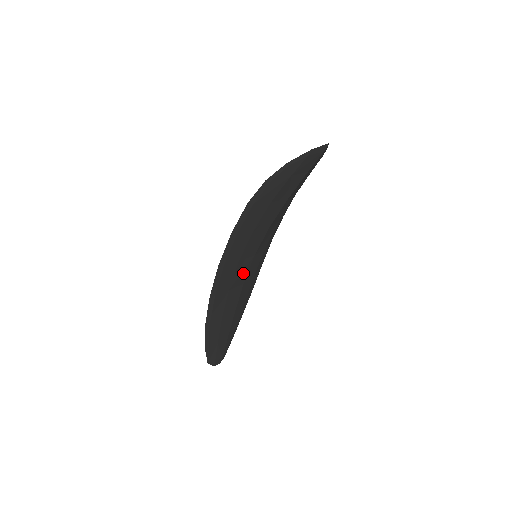
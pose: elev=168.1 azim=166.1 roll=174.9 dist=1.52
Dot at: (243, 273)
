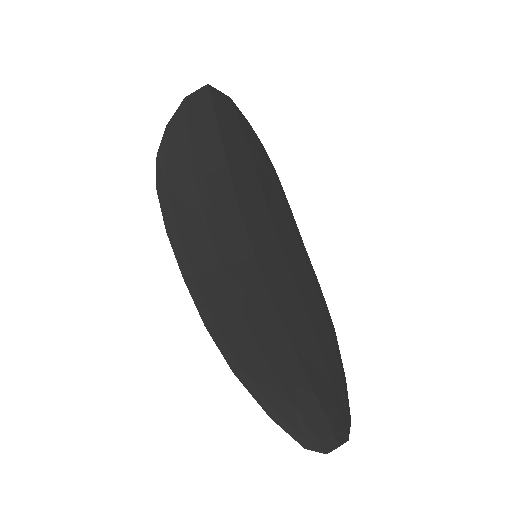
Dot at: (254, 285)
